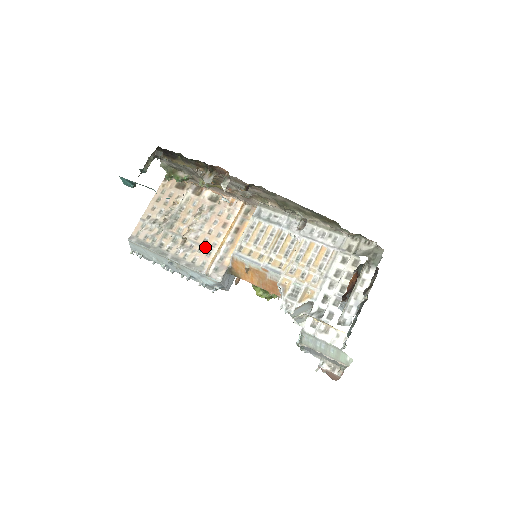
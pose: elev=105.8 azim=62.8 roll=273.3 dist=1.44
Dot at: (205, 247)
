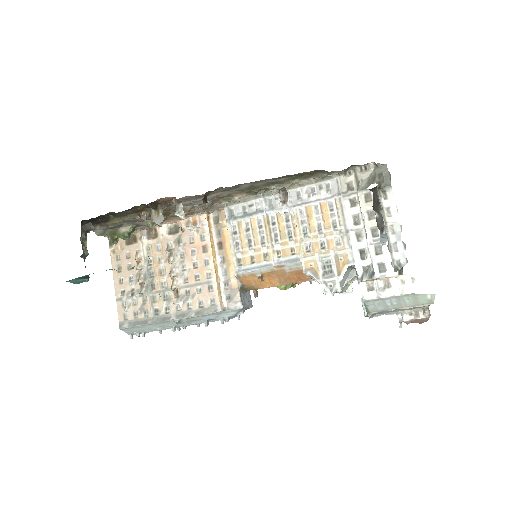
Dot at: (202, 284)
